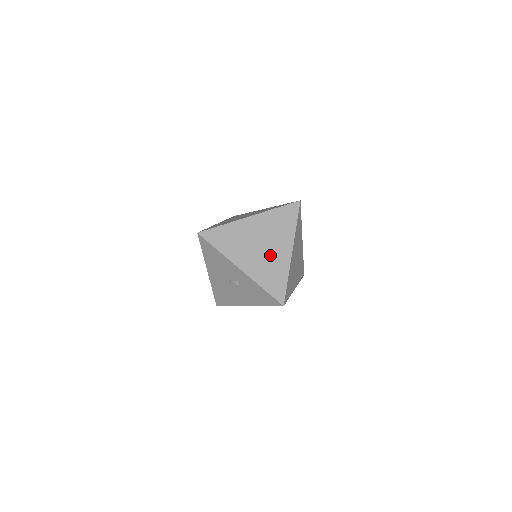
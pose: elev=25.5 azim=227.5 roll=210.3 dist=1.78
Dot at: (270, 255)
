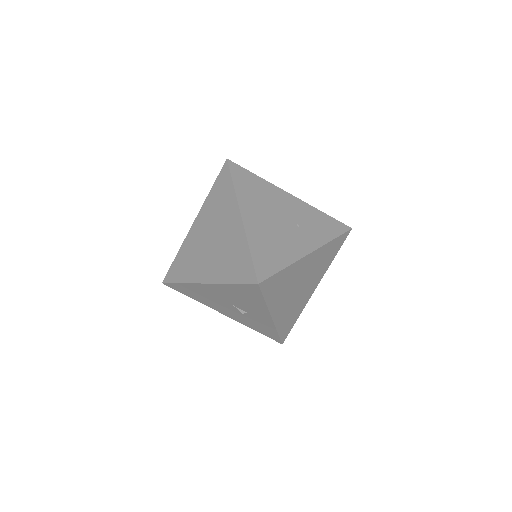
Dot at: (301, 296)
